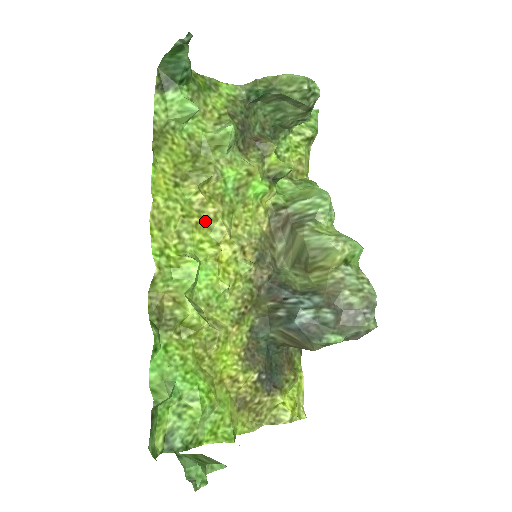
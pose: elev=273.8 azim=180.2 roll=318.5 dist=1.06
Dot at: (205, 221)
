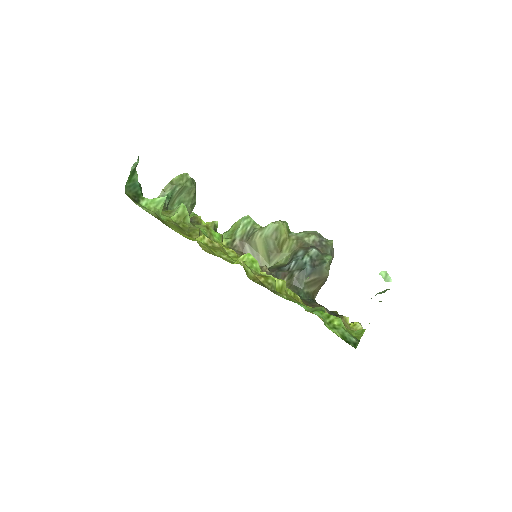
Dot at: (221, 249)
